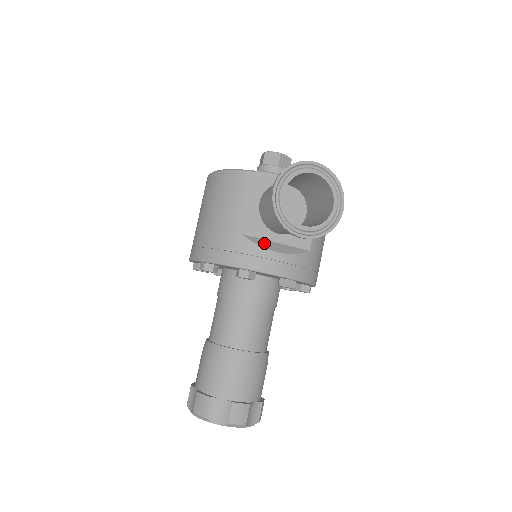
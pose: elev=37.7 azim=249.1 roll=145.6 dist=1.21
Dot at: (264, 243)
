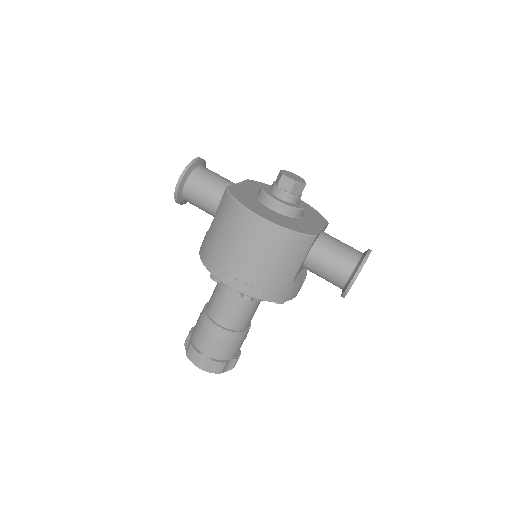
Dot at: (299, 279)
